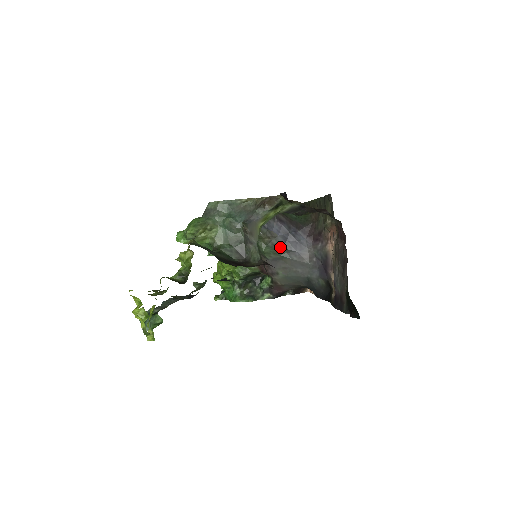
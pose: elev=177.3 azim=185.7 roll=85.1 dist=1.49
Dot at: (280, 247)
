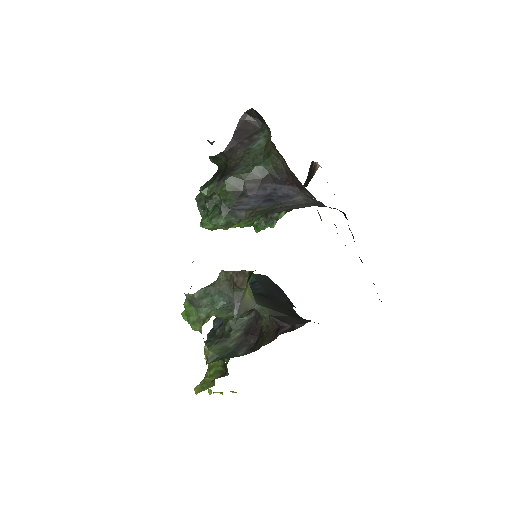
Dot at: (269, 207)
